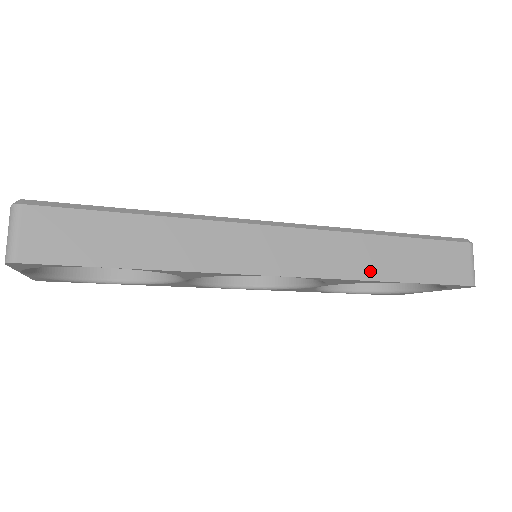
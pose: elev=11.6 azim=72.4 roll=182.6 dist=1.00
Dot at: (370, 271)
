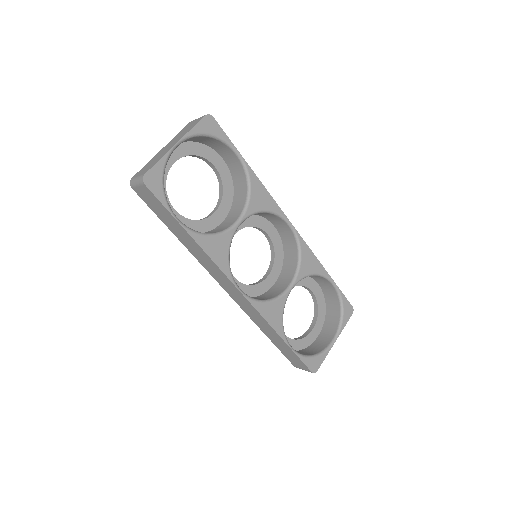
Dot at: occluded
